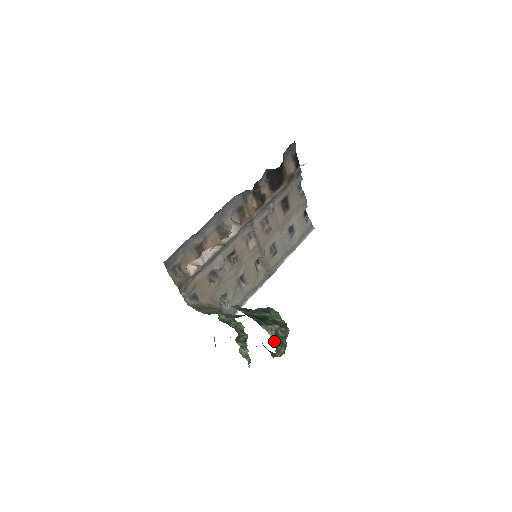
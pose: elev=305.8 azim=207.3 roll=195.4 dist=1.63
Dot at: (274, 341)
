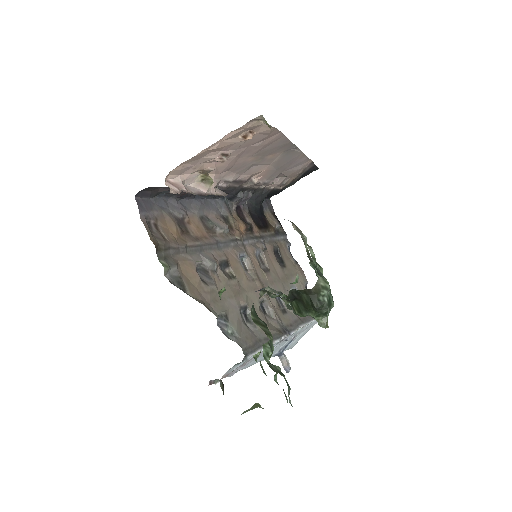
Dot at: occluded
